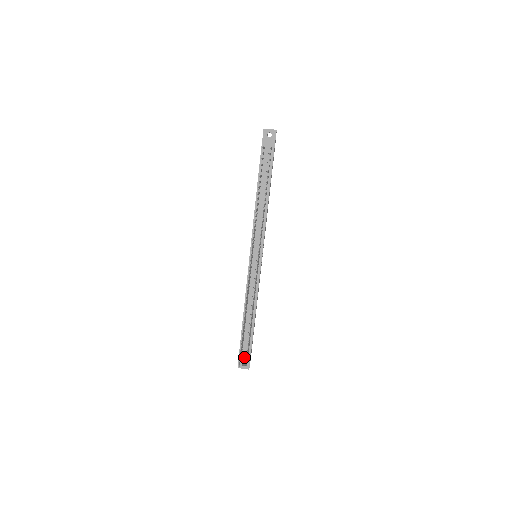
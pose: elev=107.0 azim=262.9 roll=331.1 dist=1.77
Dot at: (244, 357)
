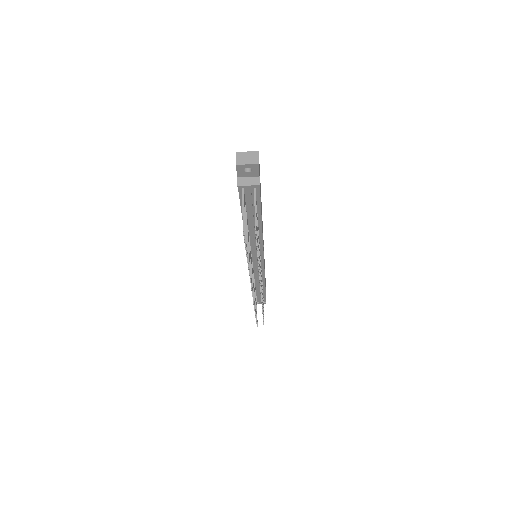
Dot at: (260, 303)
